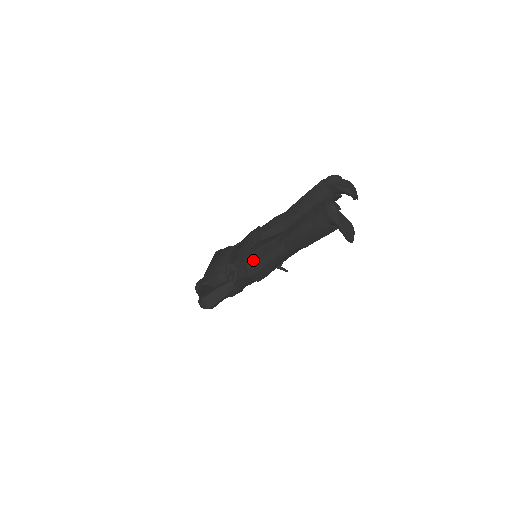
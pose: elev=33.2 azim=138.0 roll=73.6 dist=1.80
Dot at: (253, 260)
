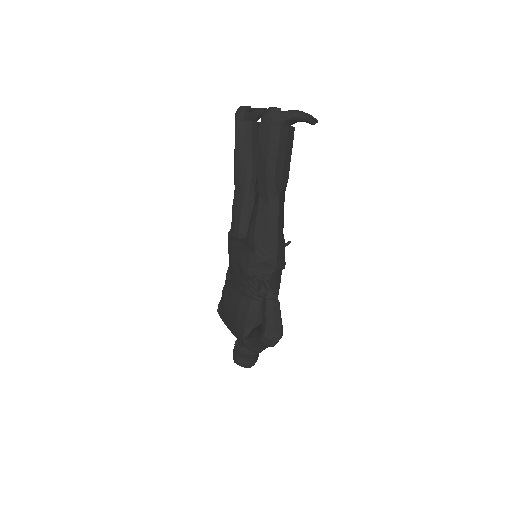
Dot at: (262, 248)
